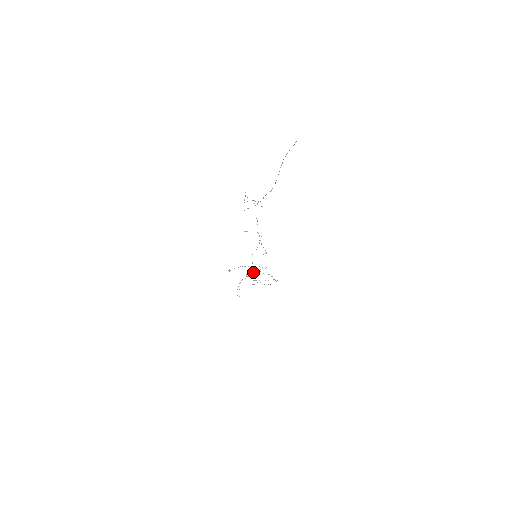
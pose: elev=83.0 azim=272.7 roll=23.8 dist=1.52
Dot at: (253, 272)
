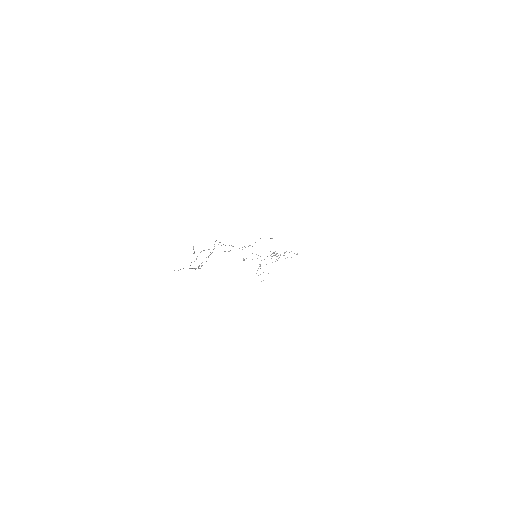
Dot at: occluded
